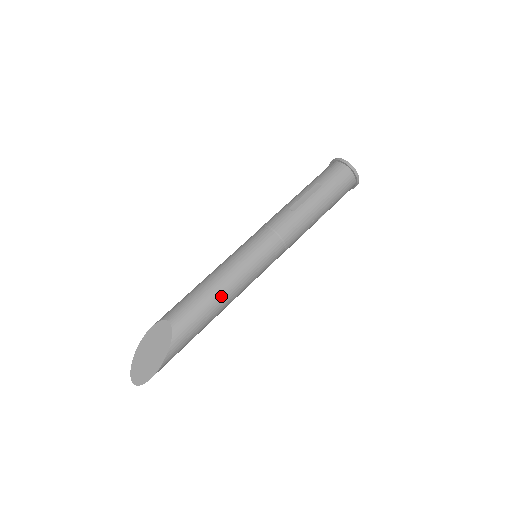
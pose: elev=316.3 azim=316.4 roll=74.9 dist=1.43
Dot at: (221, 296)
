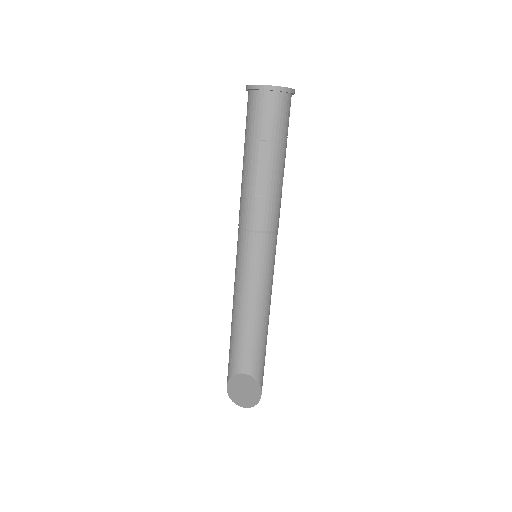
Dot at: (264, 322)
